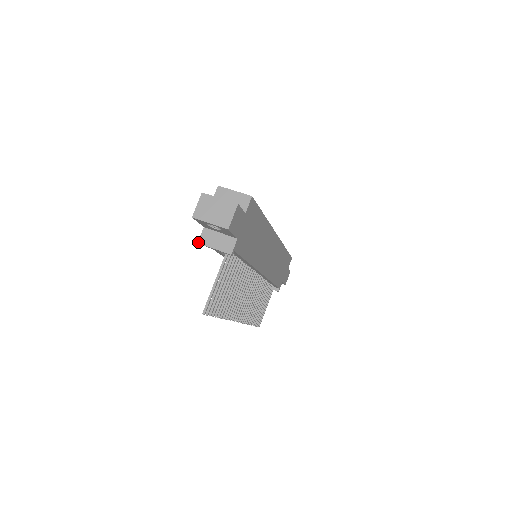
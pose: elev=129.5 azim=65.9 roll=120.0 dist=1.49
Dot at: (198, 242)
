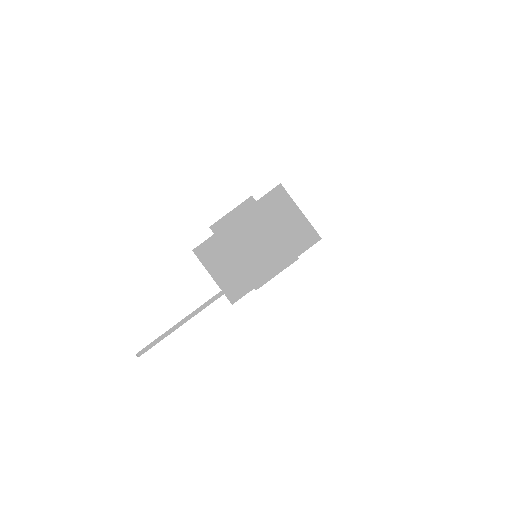
Dot at: (194, 249)
